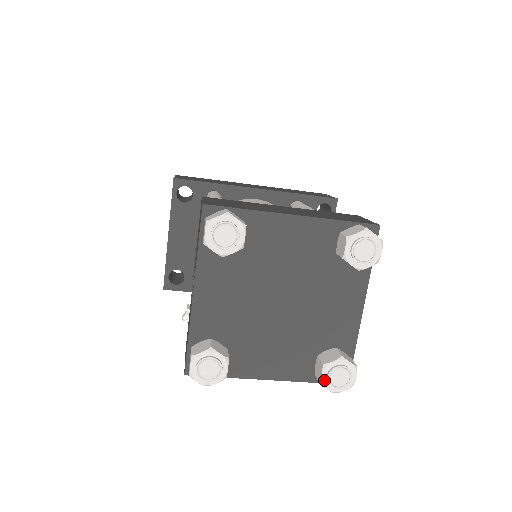
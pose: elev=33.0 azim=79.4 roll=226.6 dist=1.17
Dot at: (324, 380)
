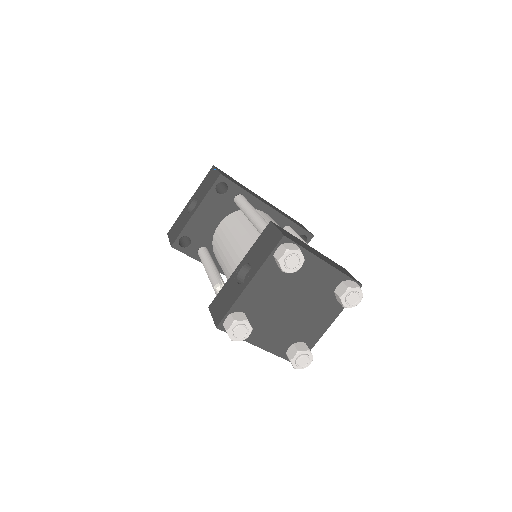
Dot at: (294, 360)
